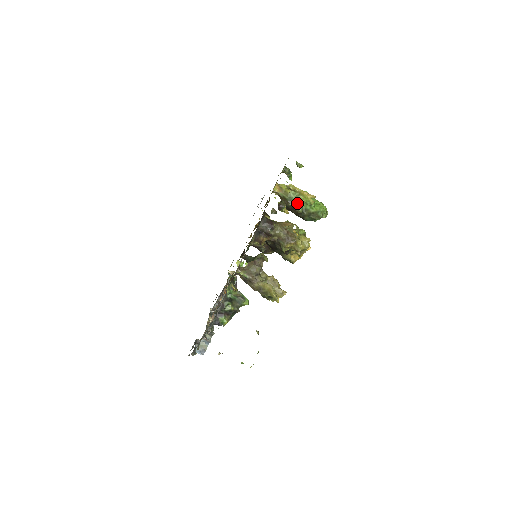
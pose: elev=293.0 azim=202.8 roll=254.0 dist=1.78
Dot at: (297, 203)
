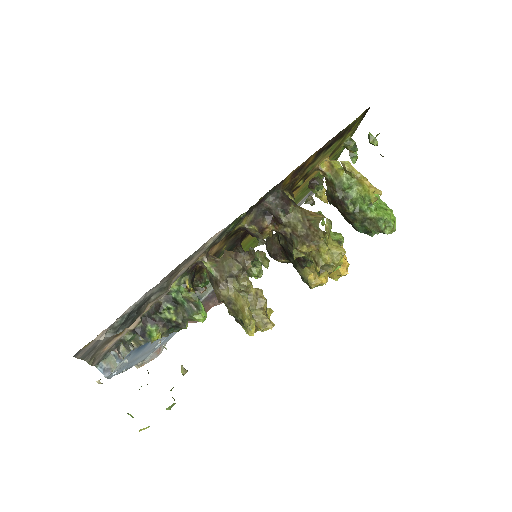
Dot at: (349, 195)
